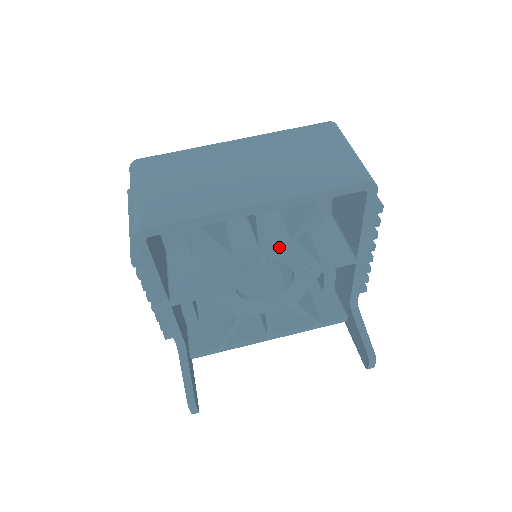
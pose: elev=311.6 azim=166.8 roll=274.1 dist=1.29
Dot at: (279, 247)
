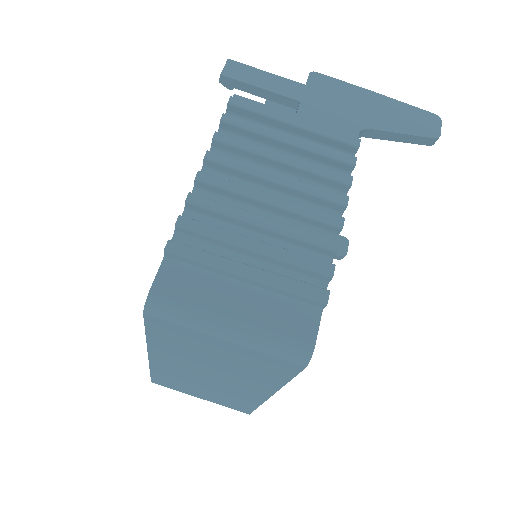
Dot at: occluded
